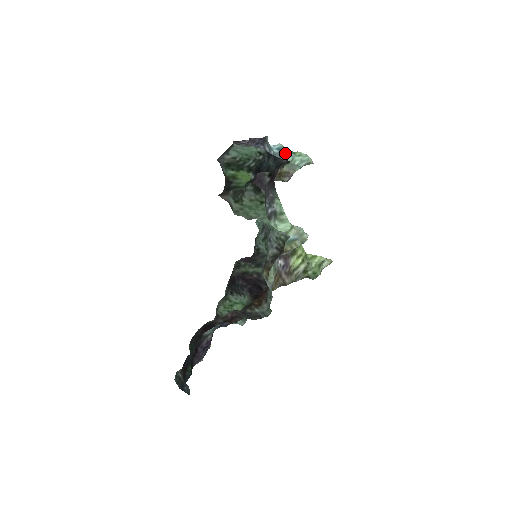
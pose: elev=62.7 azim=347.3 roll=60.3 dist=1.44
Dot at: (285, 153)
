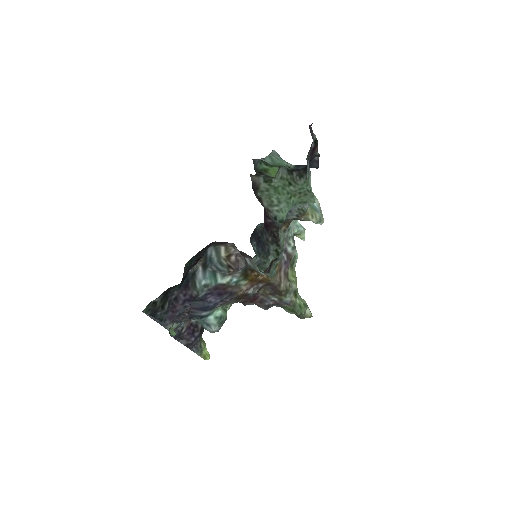
Dot at: occluded
